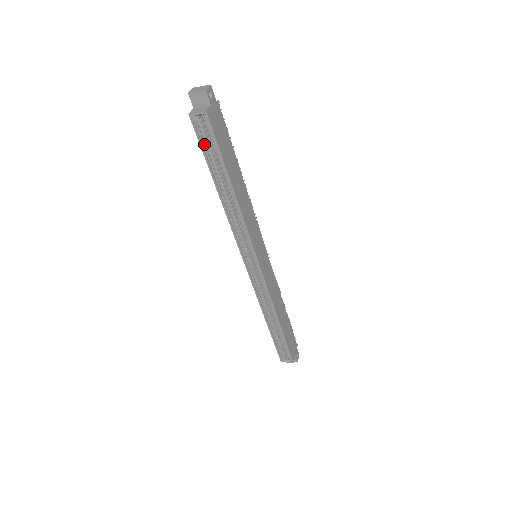
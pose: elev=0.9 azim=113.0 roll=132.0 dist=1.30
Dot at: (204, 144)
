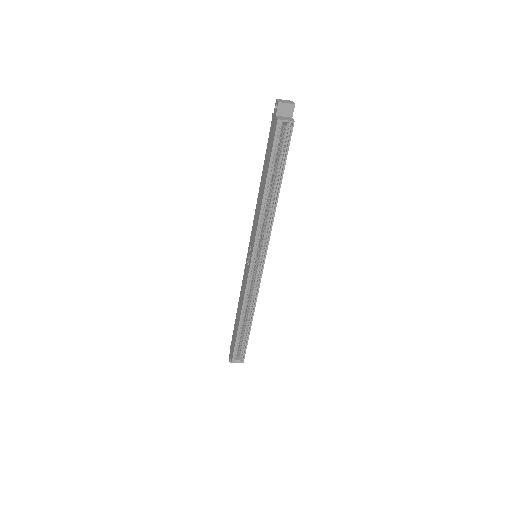
Dot at: (275, 148)
